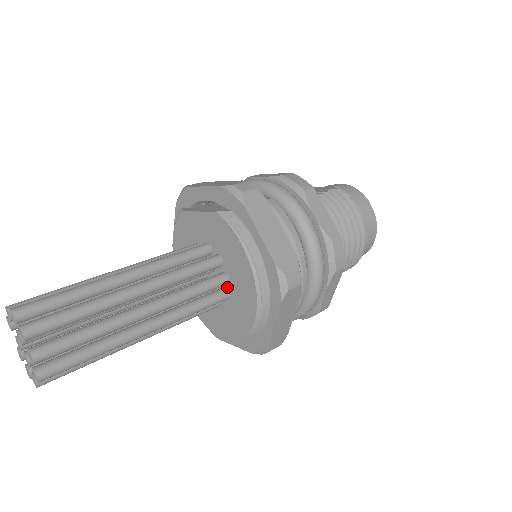
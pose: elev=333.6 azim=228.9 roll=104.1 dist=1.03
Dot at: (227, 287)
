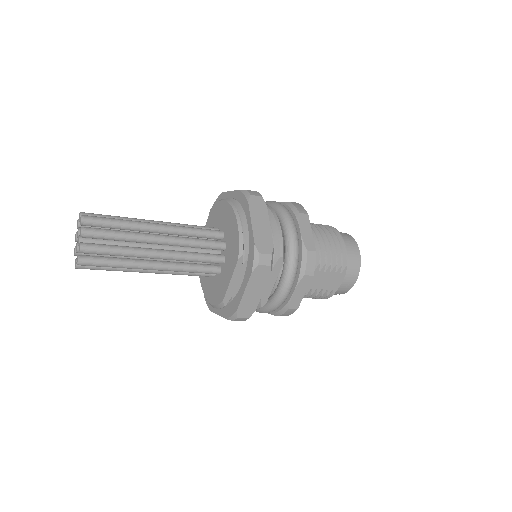
Dot at: (224, 240)
